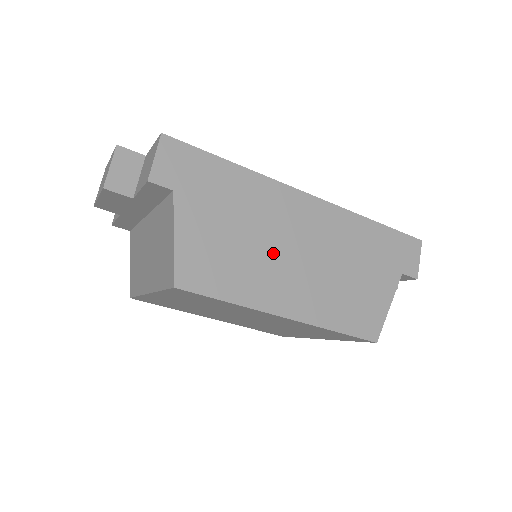
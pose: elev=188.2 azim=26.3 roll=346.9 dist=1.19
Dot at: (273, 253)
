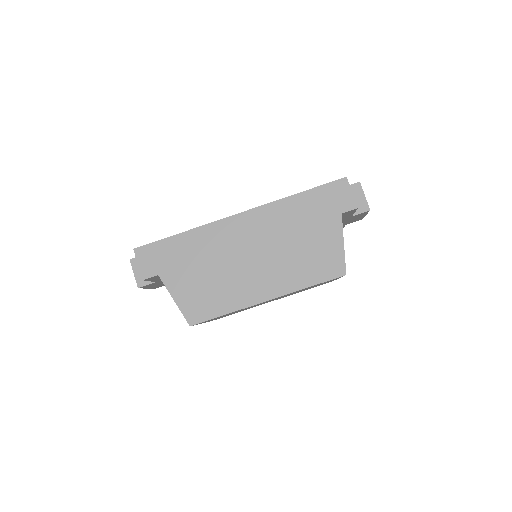
Dot at: (236, 268)
